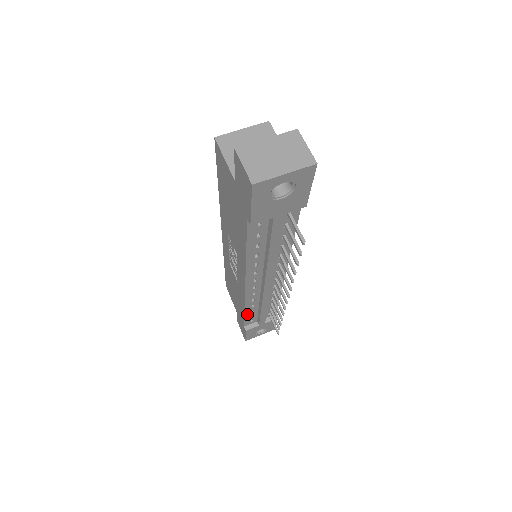
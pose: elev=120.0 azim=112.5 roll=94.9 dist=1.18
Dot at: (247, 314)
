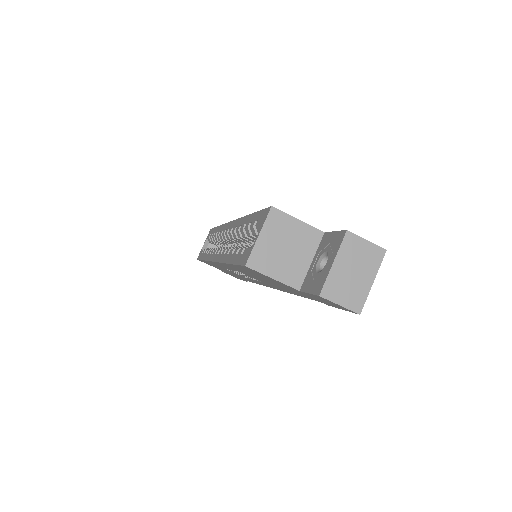
Dot at: occluded
